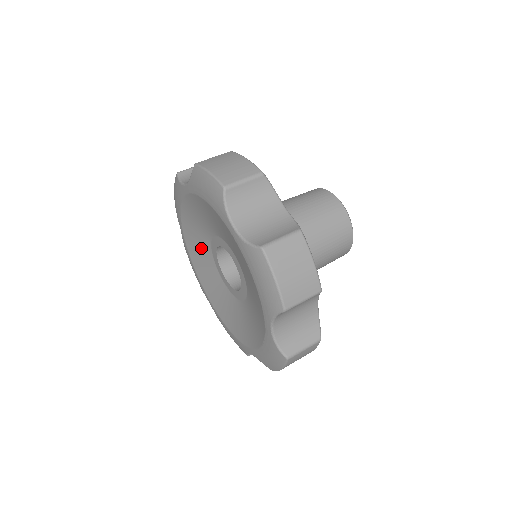
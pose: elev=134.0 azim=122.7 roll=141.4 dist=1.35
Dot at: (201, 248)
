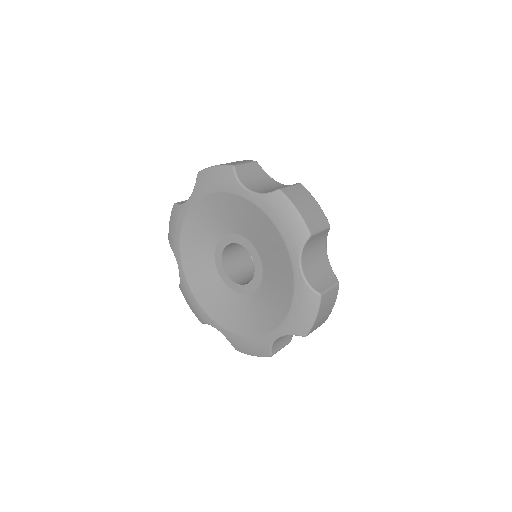
Dot at: (208, 228)
